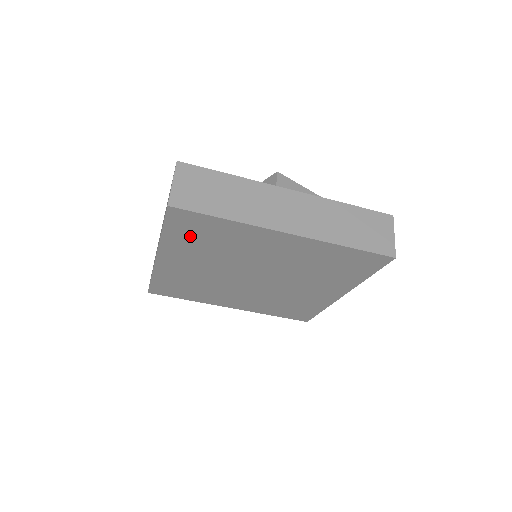
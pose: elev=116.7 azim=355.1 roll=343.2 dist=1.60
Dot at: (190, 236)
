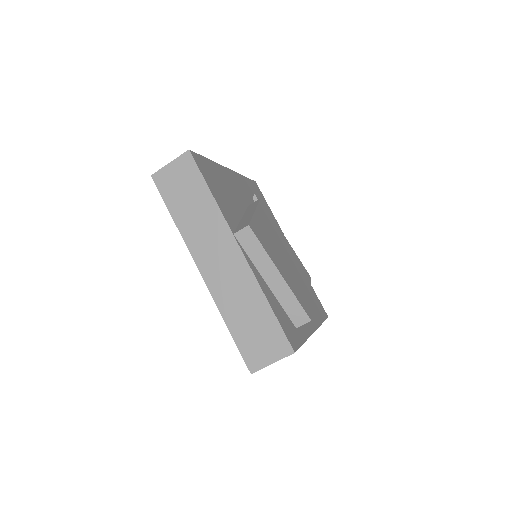
Dot at: occluded
